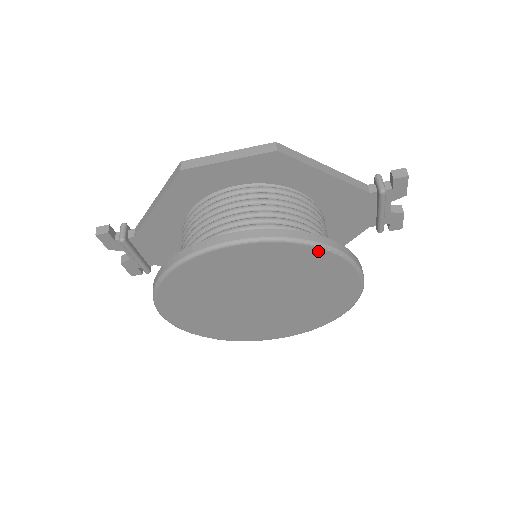
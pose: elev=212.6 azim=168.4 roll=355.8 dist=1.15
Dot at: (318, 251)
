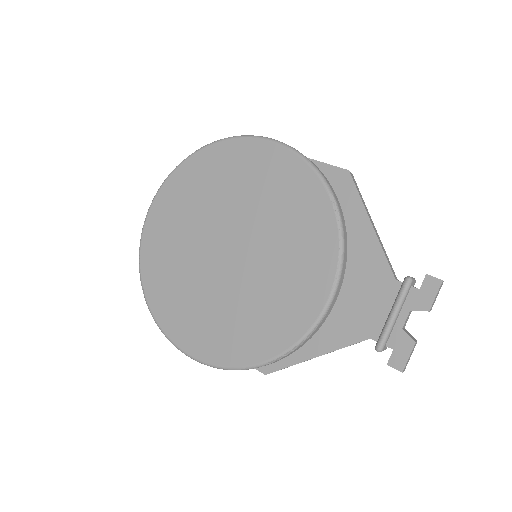
Dot at: (323, 196)
